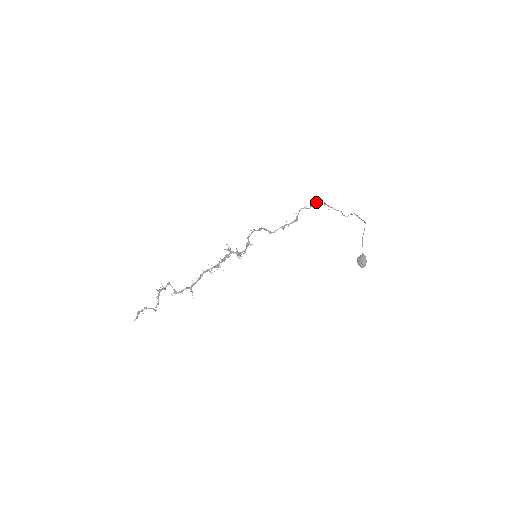
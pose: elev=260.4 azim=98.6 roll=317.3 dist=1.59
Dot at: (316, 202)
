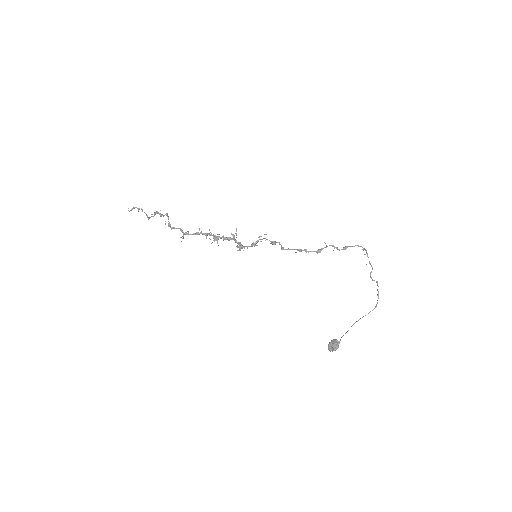
Dot at: (355, 245)
